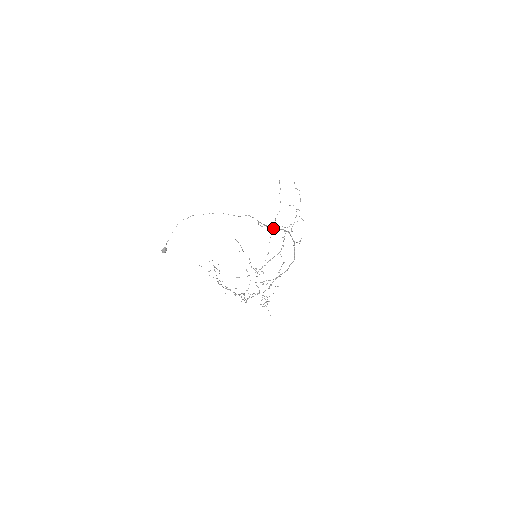
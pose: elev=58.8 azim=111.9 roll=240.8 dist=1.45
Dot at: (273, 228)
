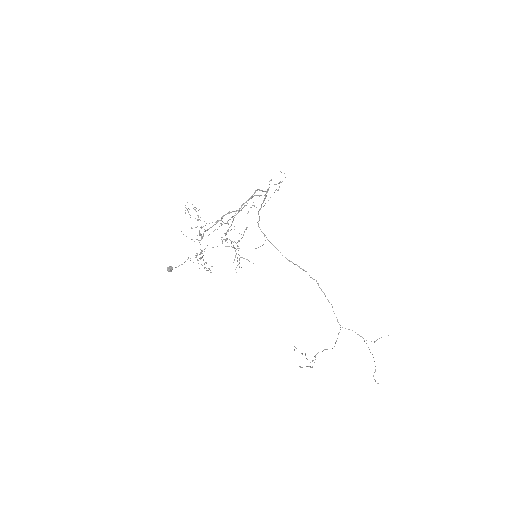
Dot at: (337, 320)
